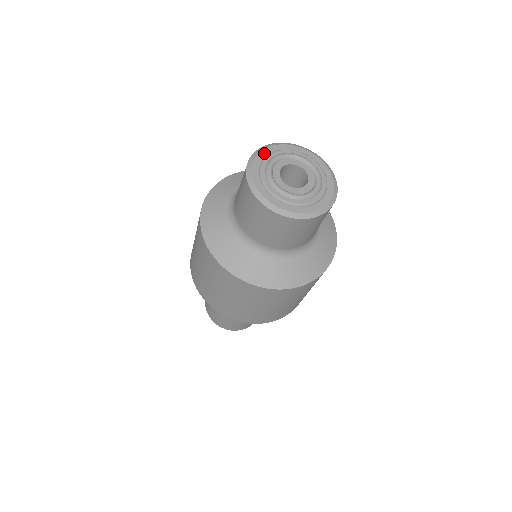
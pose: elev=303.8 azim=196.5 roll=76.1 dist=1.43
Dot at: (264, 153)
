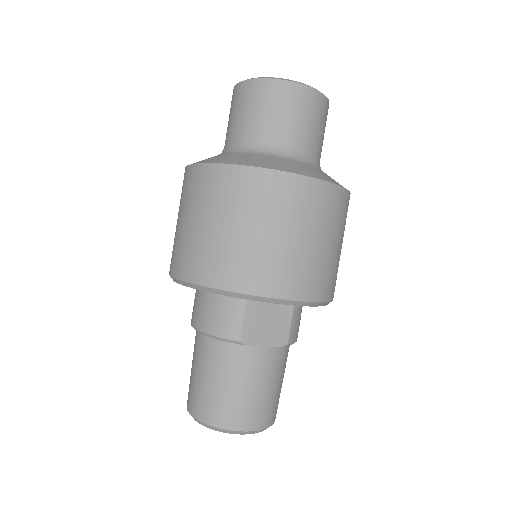
Dot at: occluded
